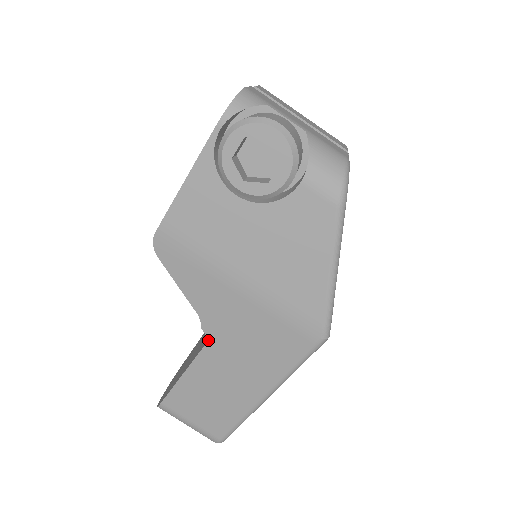
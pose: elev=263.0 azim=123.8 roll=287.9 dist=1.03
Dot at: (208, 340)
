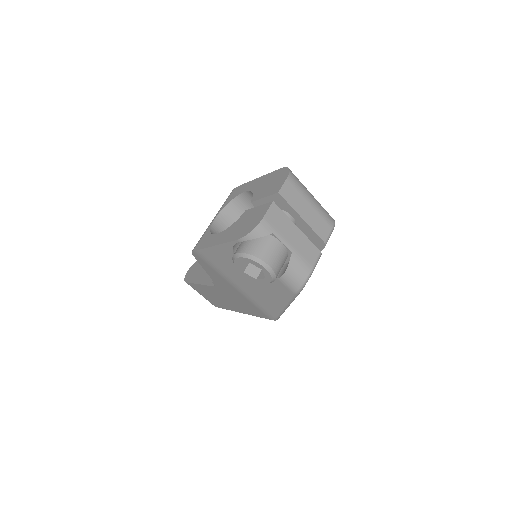
Dot at: (215, 286)
